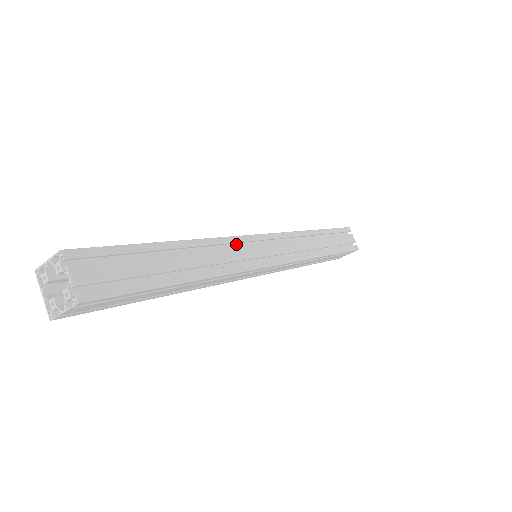
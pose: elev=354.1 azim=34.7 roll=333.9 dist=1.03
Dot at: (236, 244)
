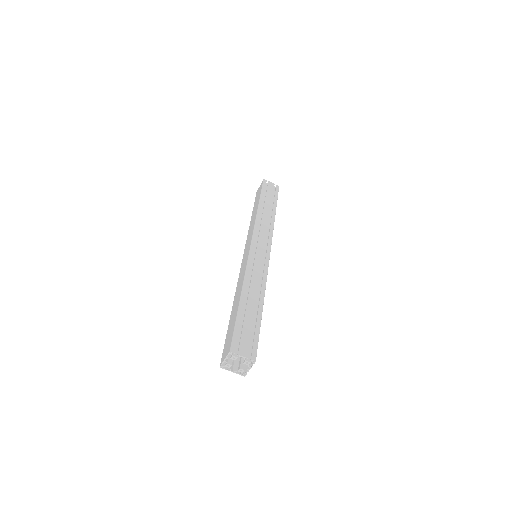
Dot at: (250, 264)
